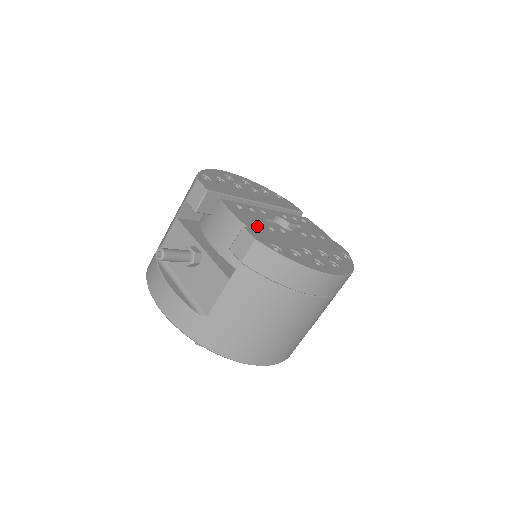
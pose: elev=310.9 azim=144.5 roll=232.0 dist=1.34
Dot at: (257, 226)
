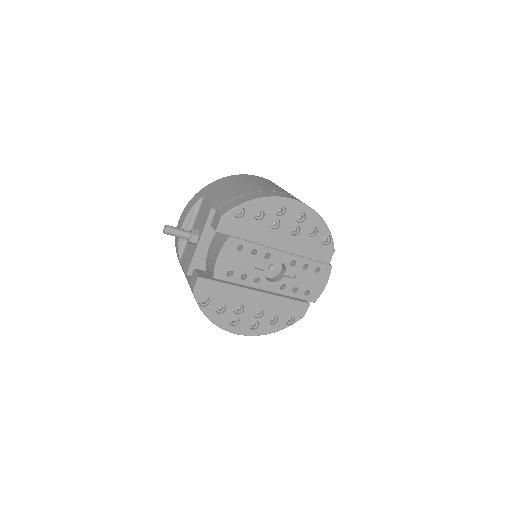
Dot at: (232, 270)
